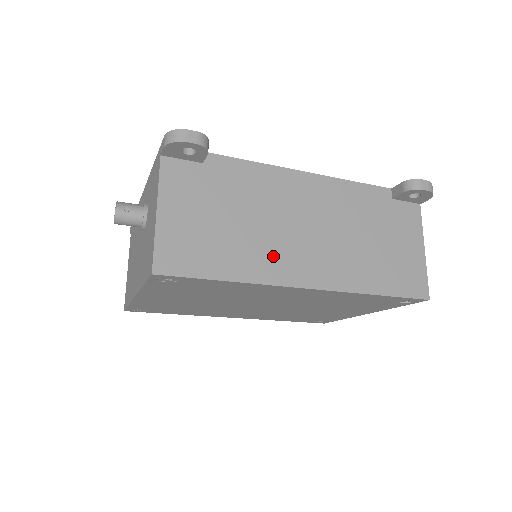
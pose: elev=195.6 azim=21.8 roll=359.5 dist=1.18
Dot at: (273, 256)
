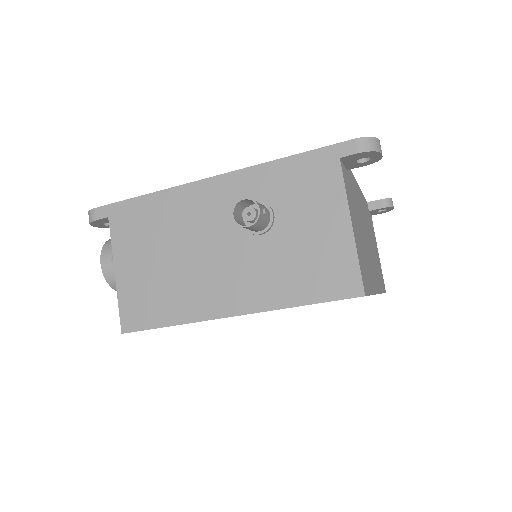
Dot at: (371, 266)
